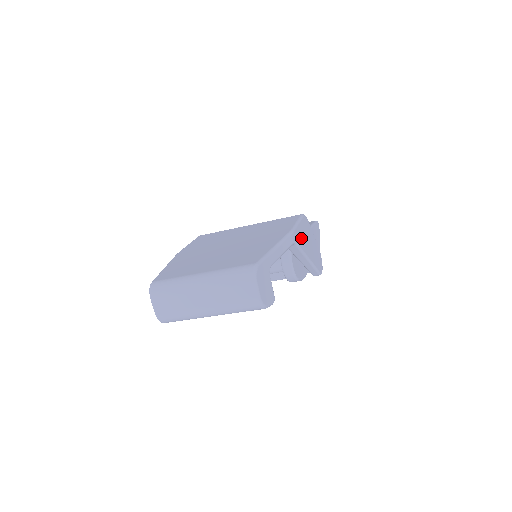
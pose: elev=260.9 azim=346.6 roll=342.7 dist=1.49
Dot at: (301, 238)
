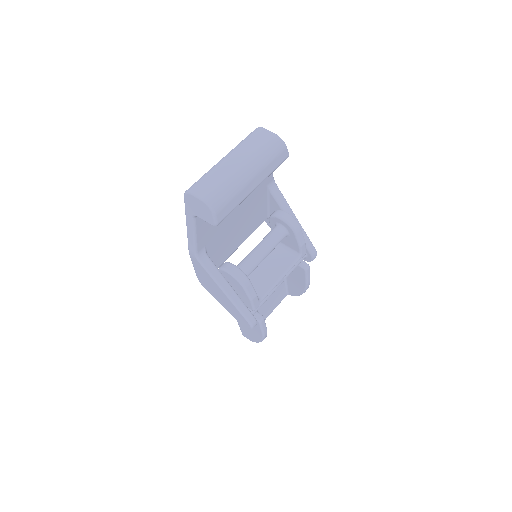
Dot at: occluded
